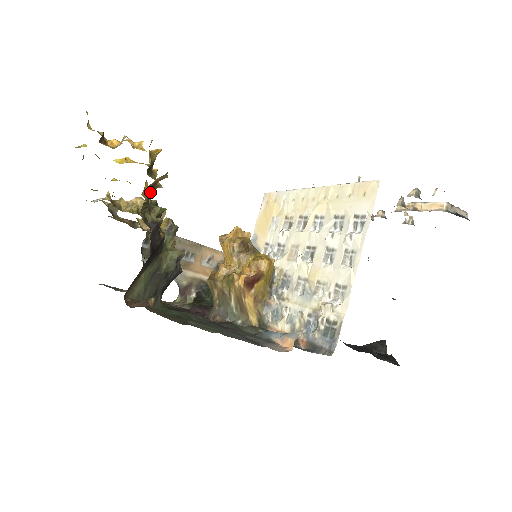
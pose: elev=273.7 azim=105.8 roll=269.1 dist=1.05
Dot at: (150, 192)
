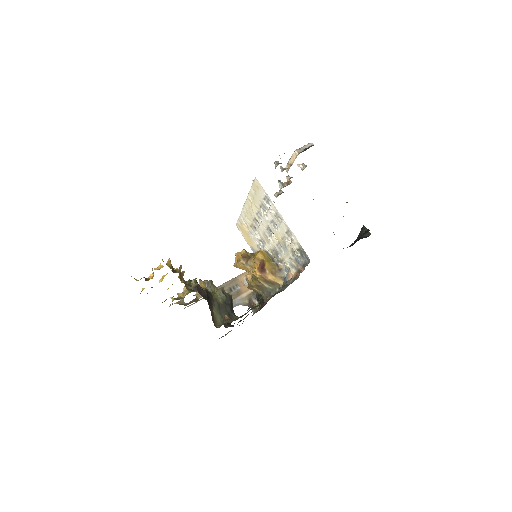
Dot at: (183, 279)
